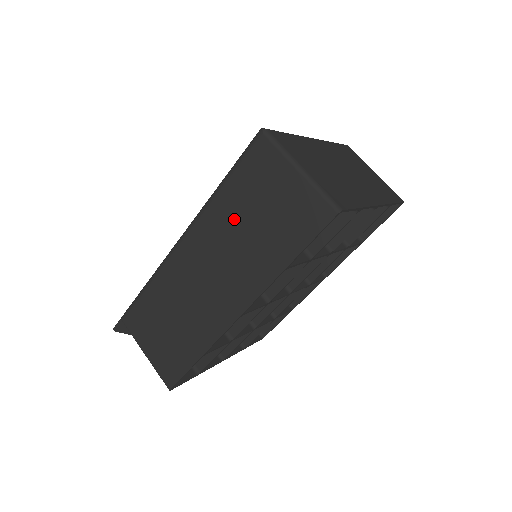
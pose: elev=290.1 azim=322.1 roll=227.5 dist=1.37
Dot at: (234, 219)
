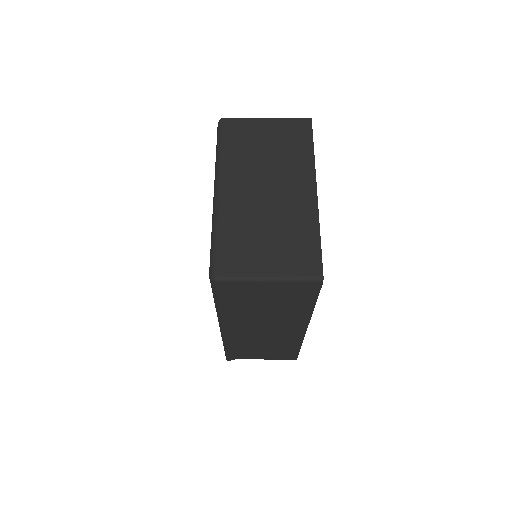
Dot at: (249, 312)
